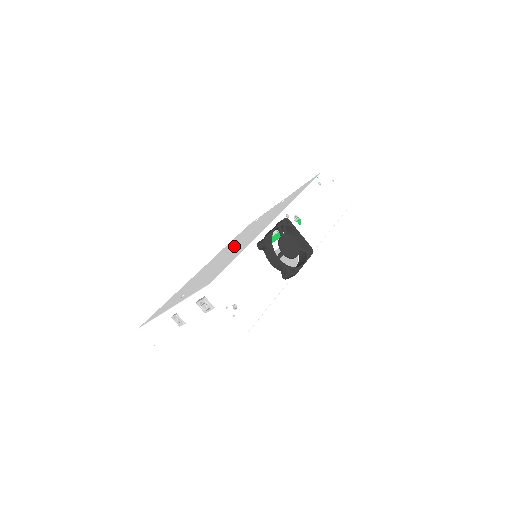
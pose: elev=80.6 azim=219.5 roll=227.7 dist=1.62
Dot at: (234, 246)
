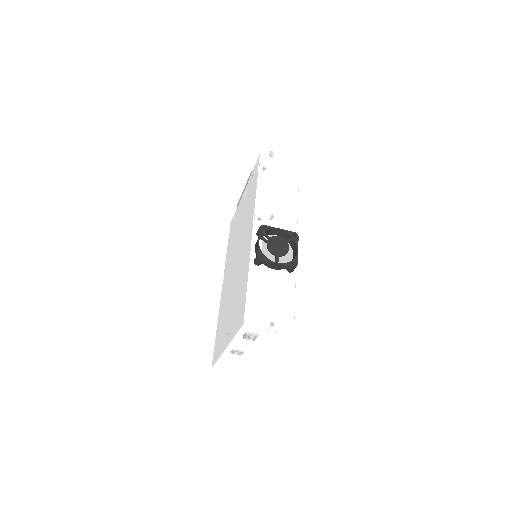
Dot at: (235, 262)
